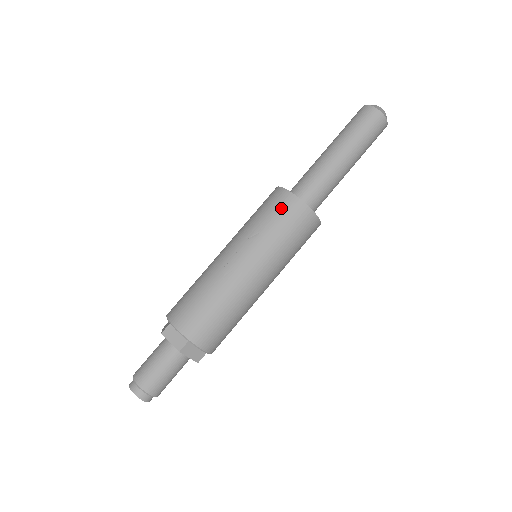
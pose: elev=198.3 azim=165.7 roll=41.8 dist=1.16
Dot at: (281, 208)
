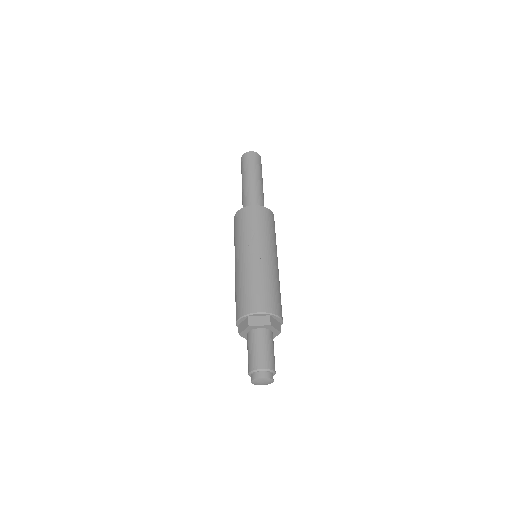
Dot at: (254, 215)
